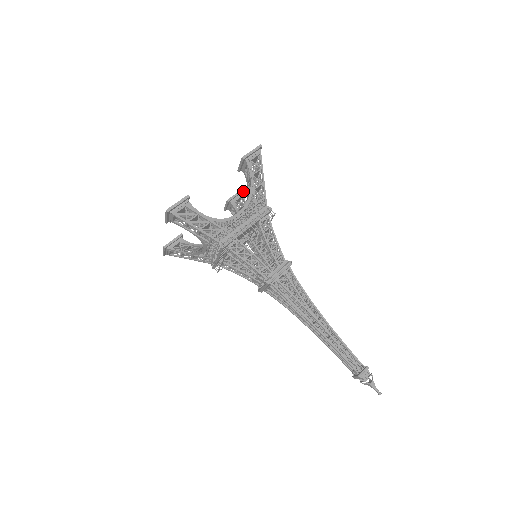
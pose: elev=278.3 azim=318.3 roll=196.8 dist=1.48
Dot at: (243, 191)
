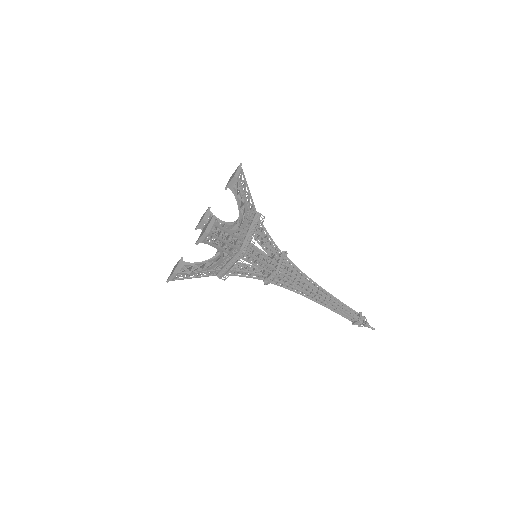
Dot at: (236, 175)
